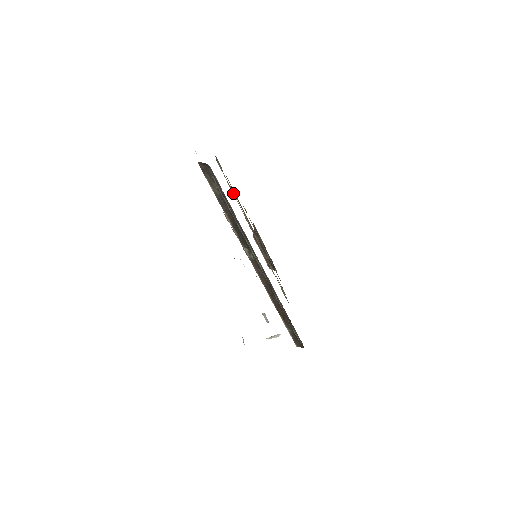
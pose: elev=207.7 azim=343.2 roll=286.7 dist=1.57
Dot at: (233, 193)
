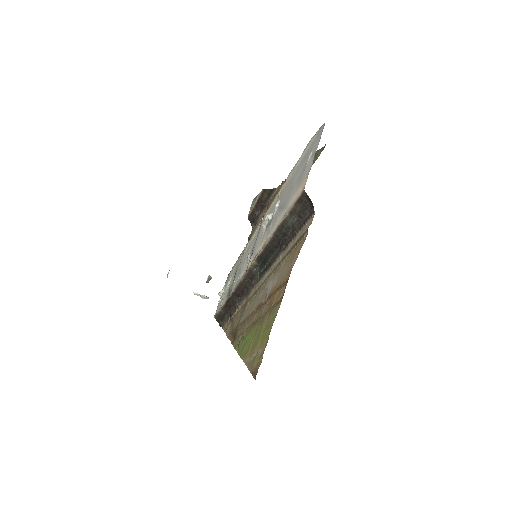
Dot at: occluded
